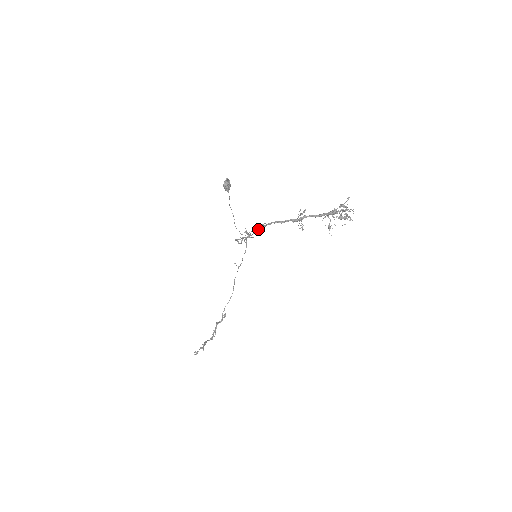
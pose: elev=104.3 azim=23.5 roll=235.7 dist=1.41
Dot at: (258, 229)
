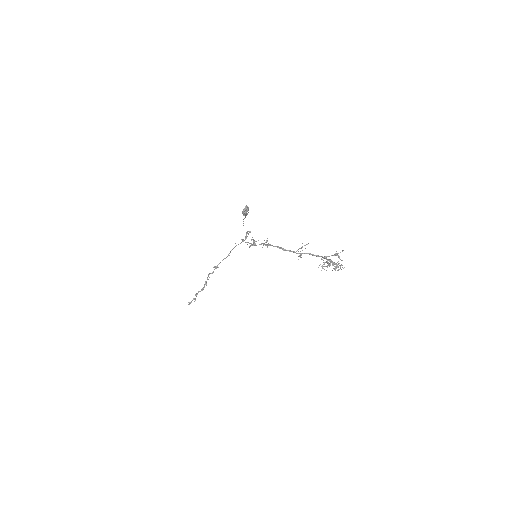
Dot at: (263, 243)
